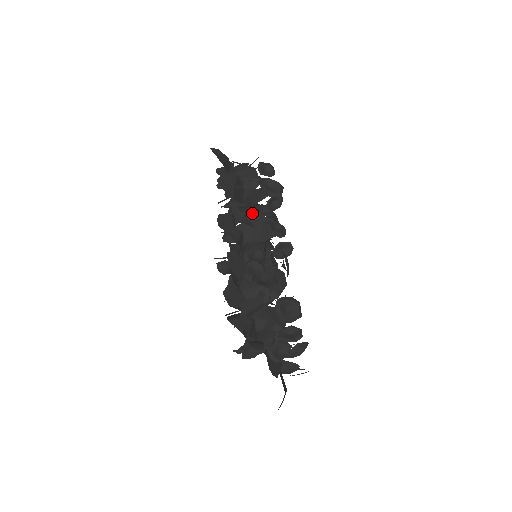
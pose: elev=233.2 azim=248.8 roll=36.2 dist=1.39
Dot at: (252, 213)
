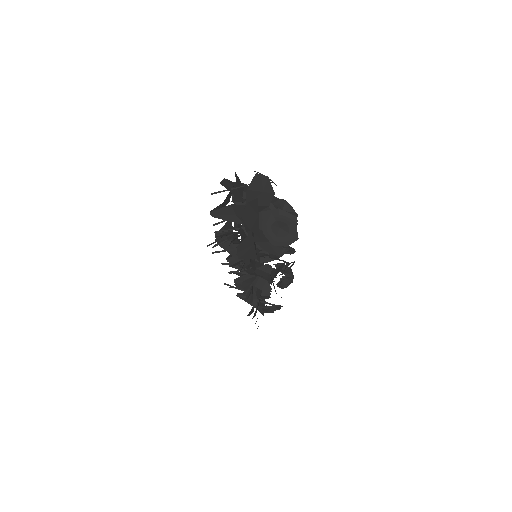
Dot at: occluded
